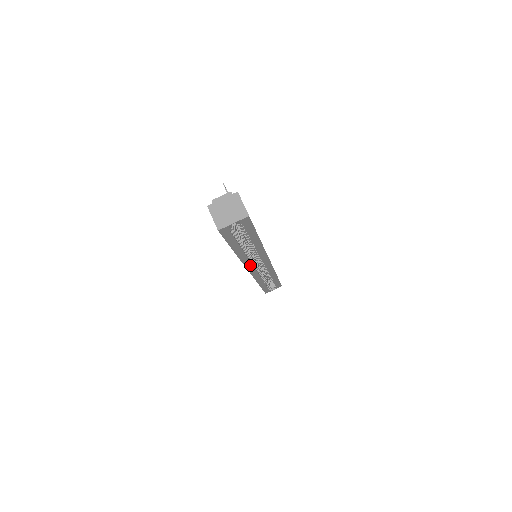
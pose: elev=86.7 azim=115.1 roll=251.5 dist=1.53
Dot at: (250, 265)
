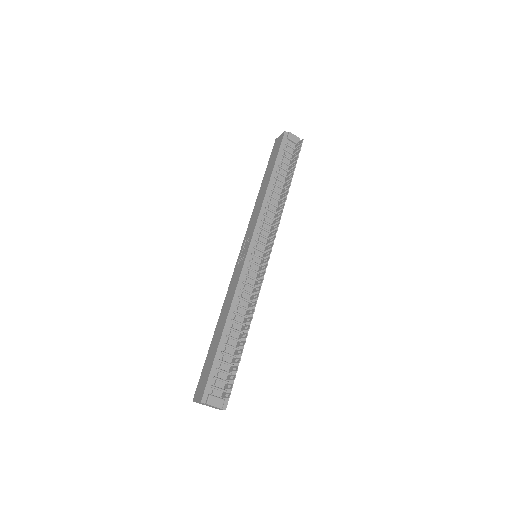
Dot at: occluded
